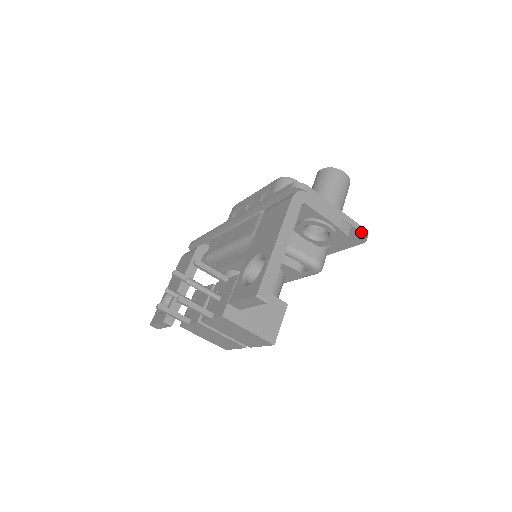
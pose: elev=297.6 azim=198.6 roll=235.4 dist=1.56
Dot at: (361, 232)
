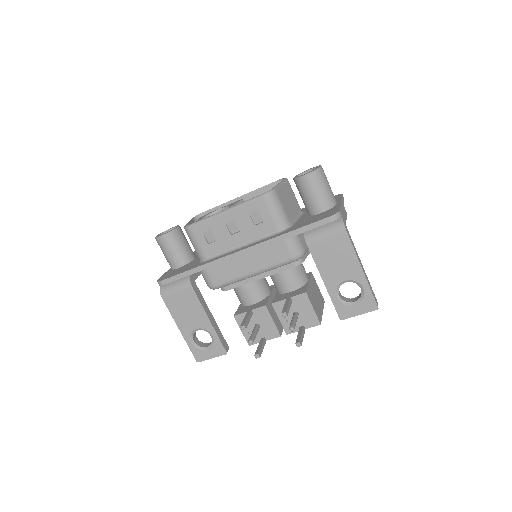
Dot at: occluded
